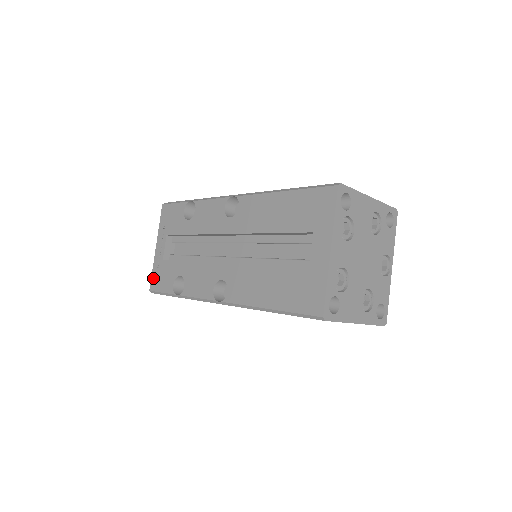
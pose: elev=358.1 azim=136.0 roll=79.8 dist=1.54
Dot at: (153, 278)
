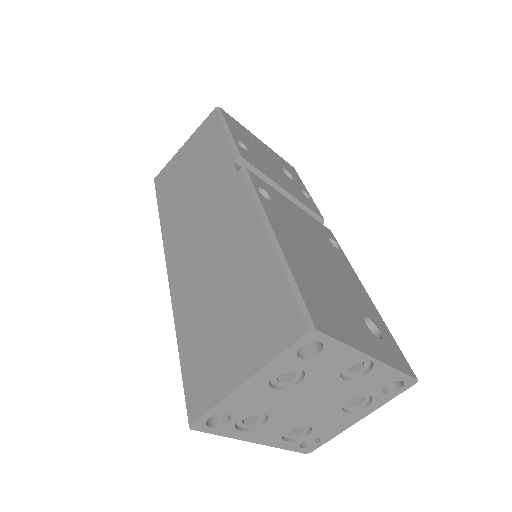
Dot at: occluded
